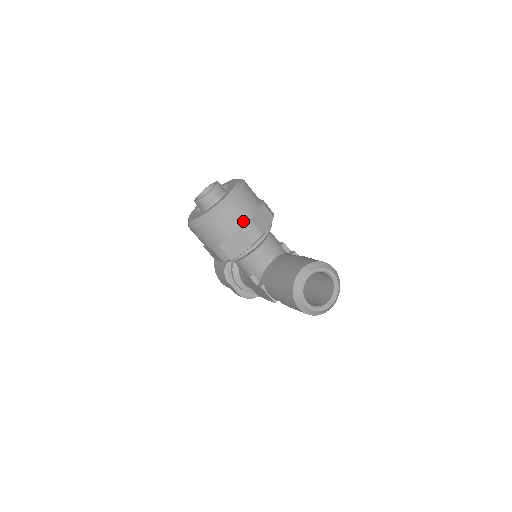
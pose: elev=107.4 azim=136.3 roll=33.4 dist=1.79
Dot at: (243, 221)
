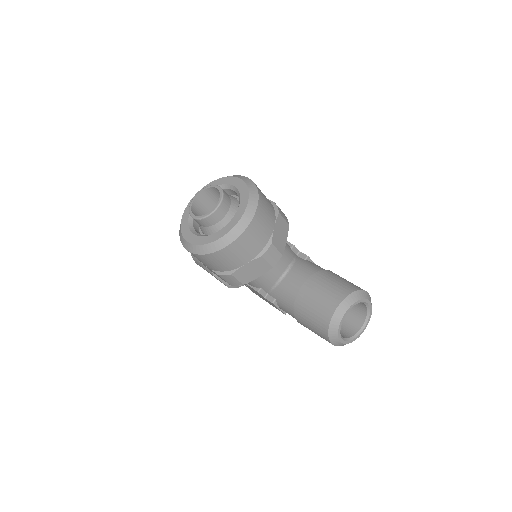
Dot at: (261, 245)
